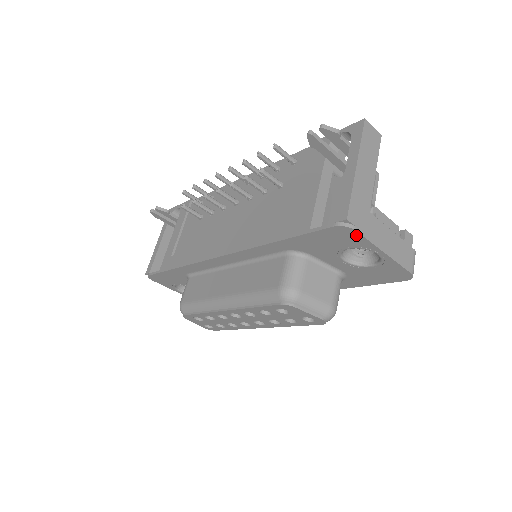
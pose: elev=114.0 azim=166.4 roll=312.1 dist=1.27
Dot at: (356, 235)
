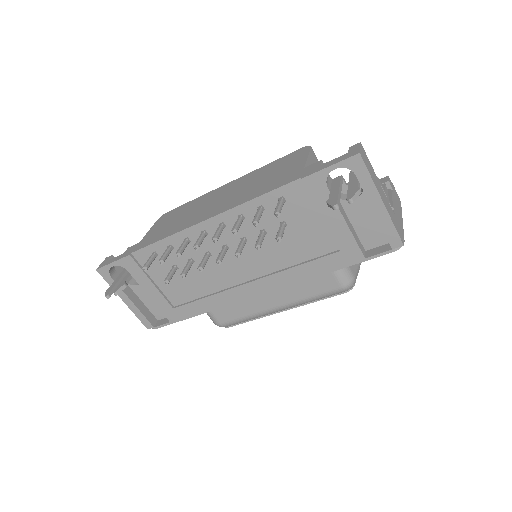
Dot at: occluded
